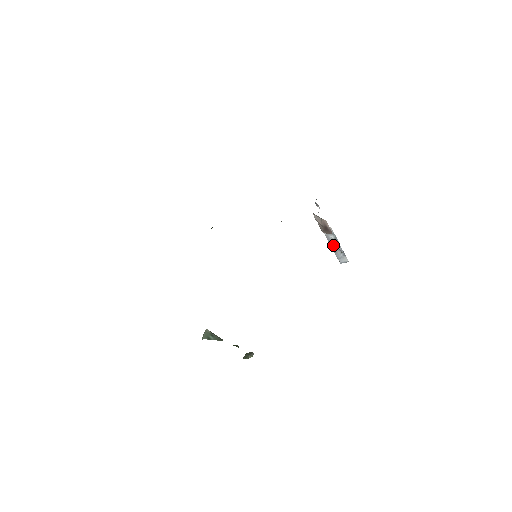
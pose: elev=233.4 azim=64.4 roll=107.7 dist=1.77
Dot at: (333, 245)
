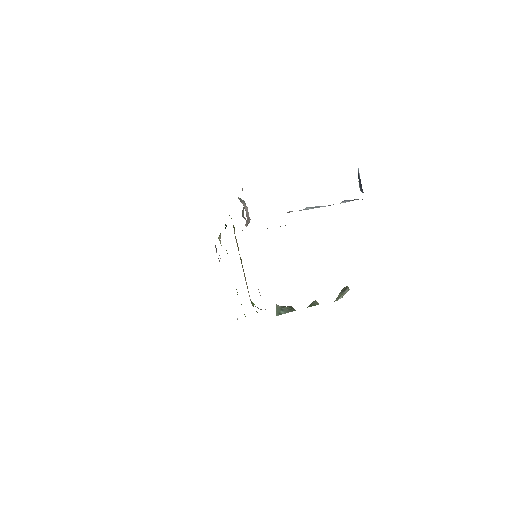
Dot at: occluded
